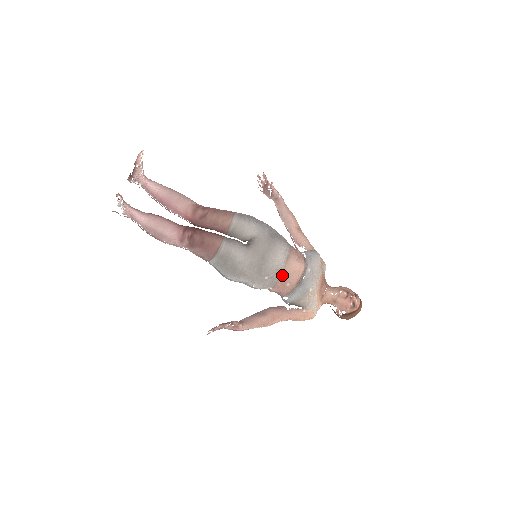
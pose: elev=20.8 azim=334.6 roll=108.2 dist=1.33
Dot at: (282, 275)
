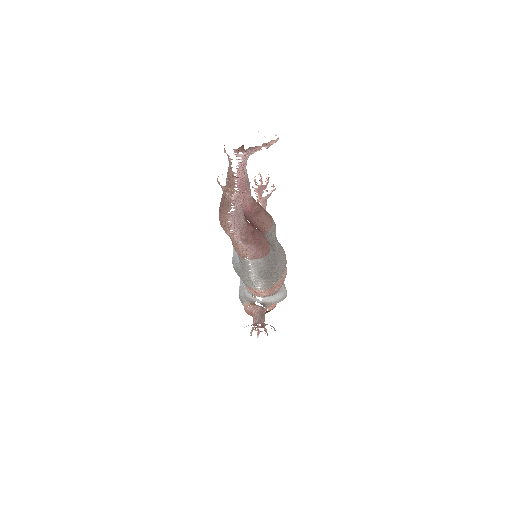
Dot at: (279, 282)
